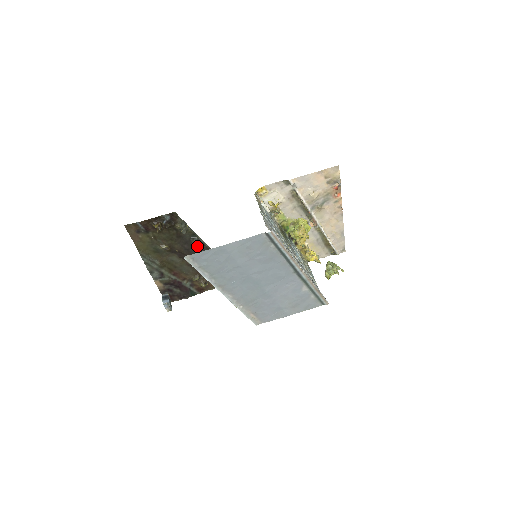
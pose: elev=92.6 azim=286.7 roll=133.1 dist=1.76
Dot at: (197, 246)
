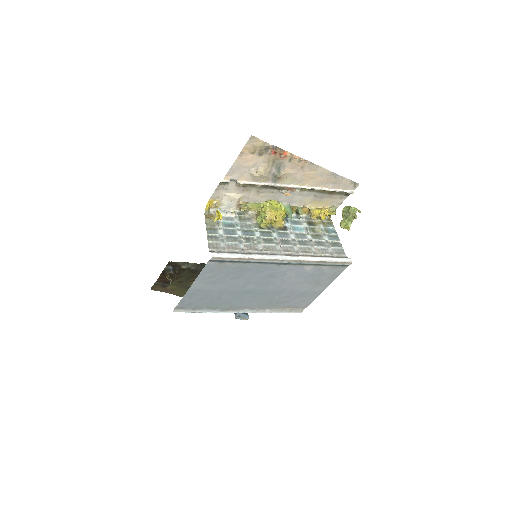
Dot at: occluded
